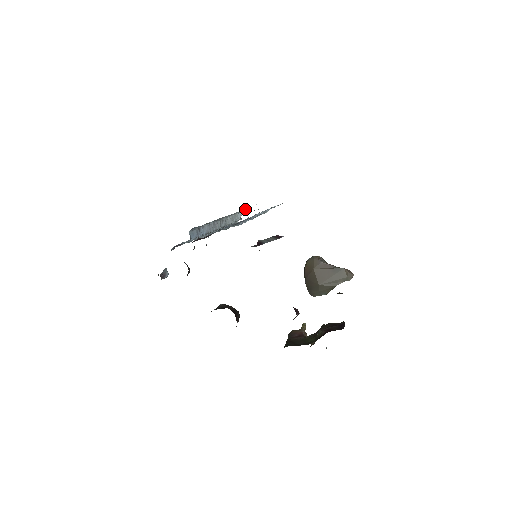
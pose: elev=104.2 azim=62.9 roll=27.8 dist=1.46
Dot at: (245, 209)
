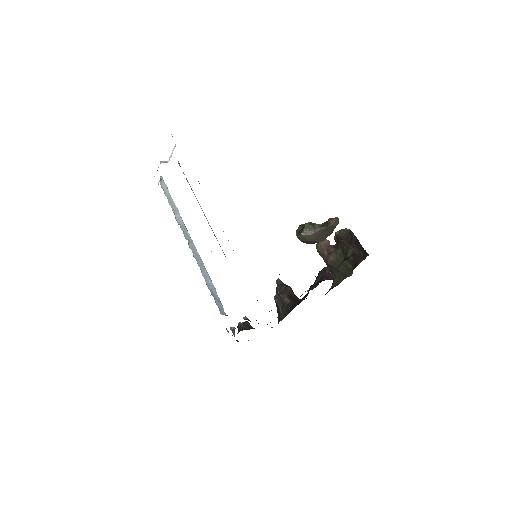
Dot at: occluded
